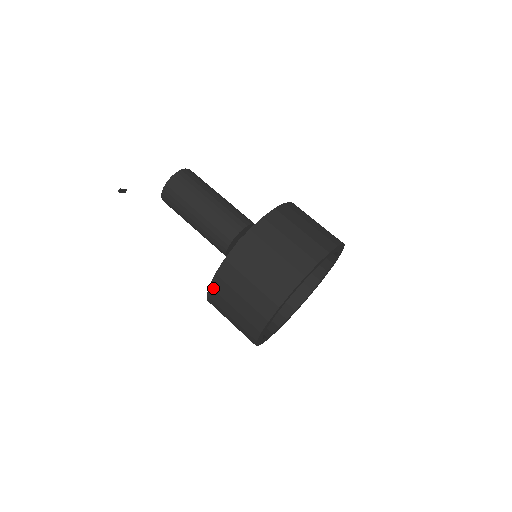
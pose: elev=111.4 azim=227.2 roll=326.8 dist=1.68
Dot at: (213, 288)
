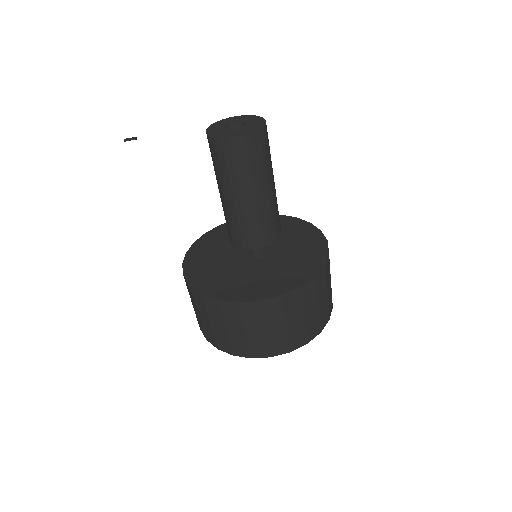
Dot at: occluded
